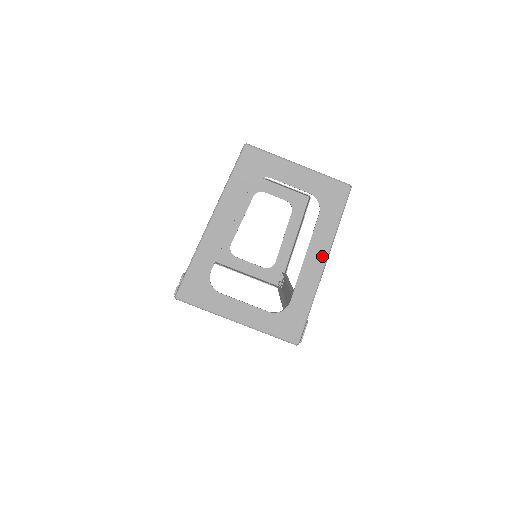
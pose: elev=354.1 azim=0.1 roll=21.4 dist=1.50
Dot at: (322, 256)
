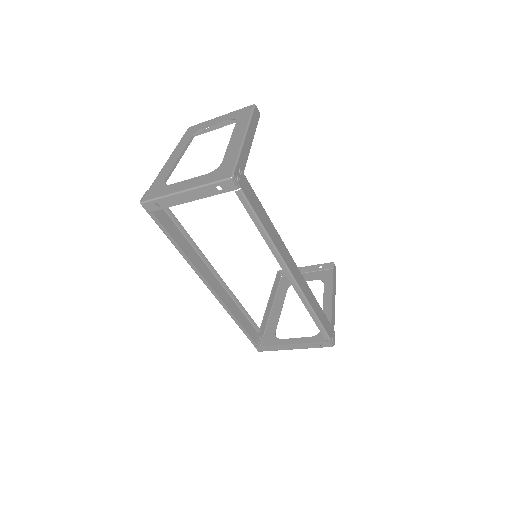
Dot at: (242, 134)
